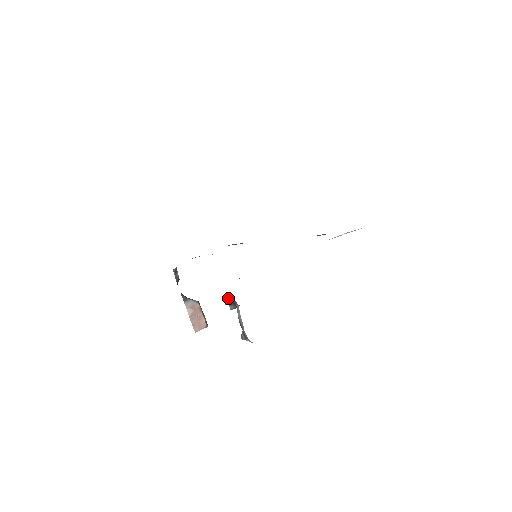
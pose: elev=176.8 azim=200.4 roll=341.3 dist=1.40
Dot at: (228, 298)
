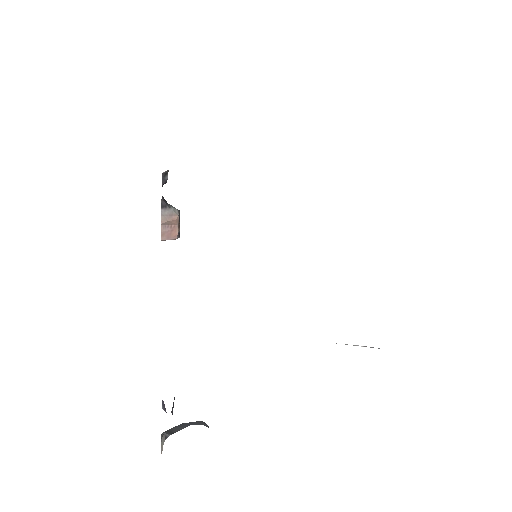
Dot at: occluded
